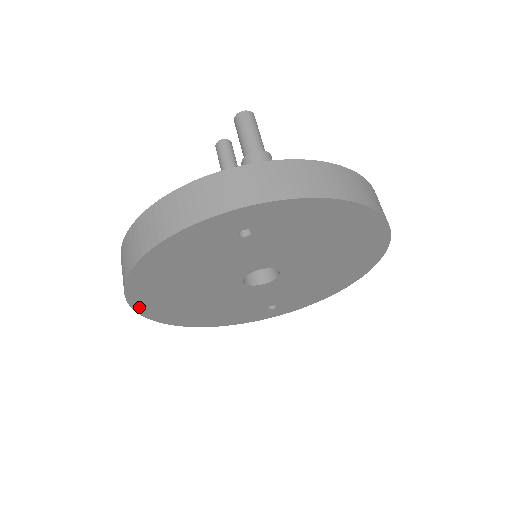
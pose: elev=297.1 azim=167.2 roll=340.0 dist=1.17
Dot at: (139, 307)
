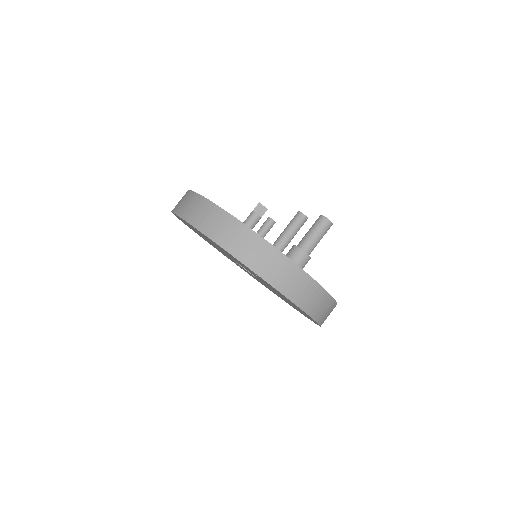
Dot at: occluded
